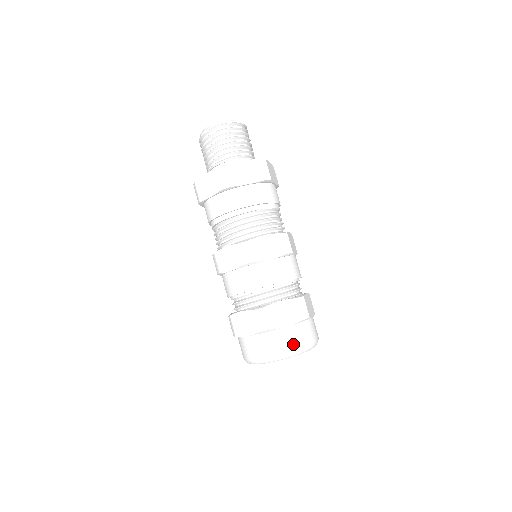
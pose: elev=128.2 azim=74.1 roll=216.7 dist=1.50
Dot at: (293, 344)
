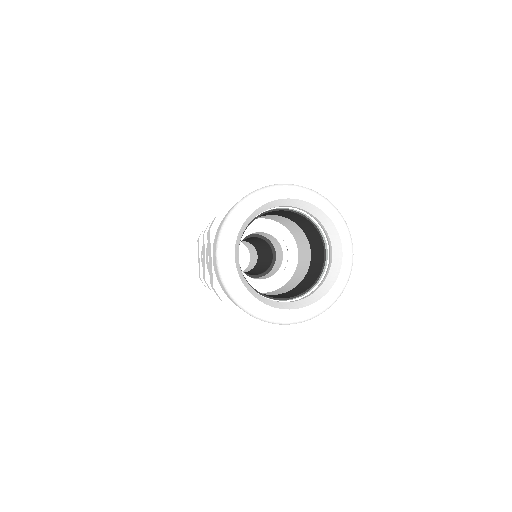
Dot at: occluded
